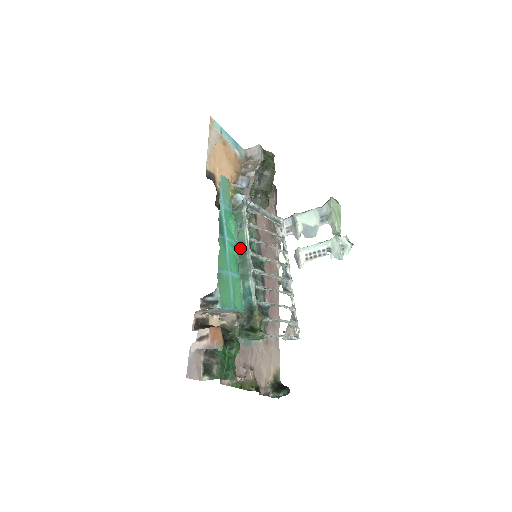
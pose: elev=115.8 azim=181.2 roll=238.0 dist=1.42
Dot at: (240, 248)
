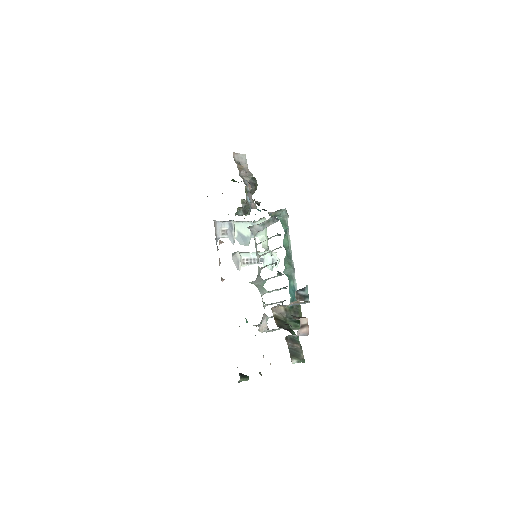
Dot at: (286, 251)
